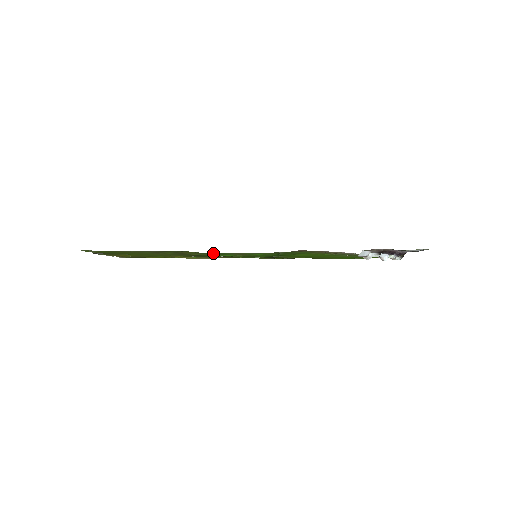
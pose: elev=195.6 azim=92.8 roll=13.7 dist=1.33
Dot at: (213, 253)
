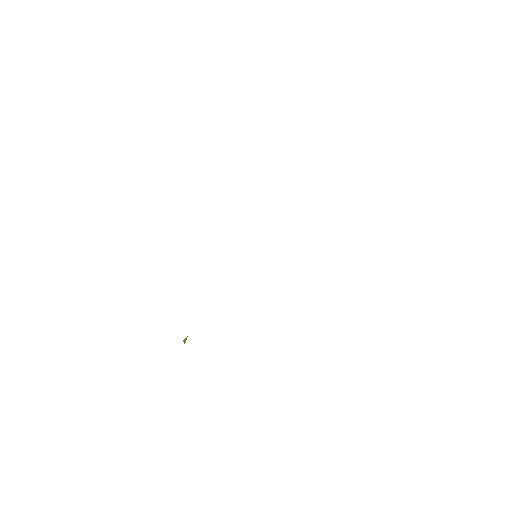
Dot at: occluded
